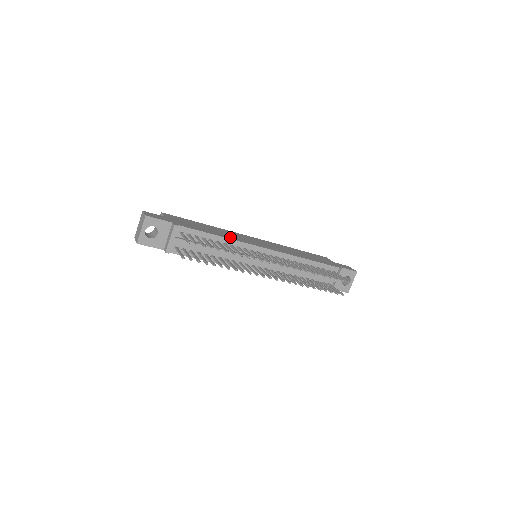
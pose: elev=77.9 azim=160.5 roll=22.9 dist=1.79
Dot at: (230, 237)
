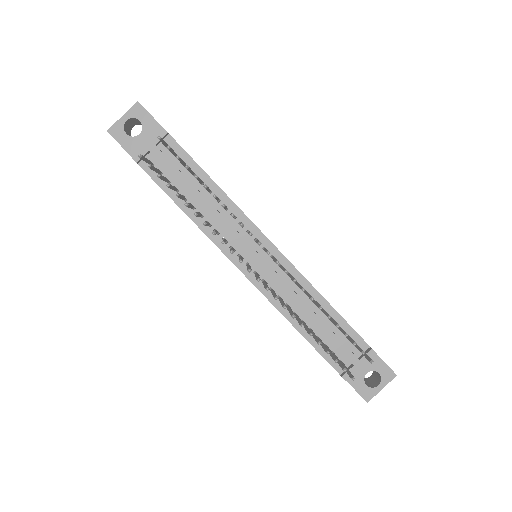
Dot at: occluded
